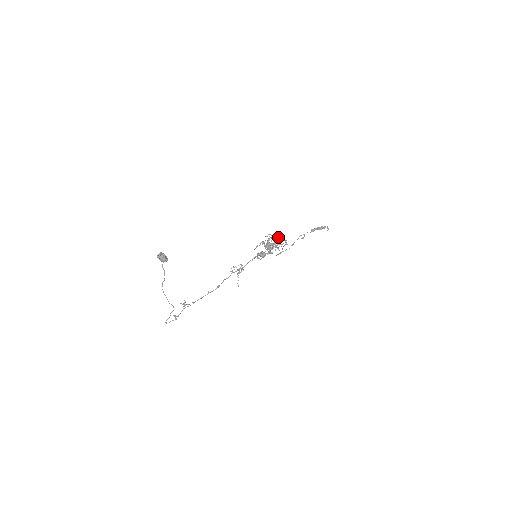
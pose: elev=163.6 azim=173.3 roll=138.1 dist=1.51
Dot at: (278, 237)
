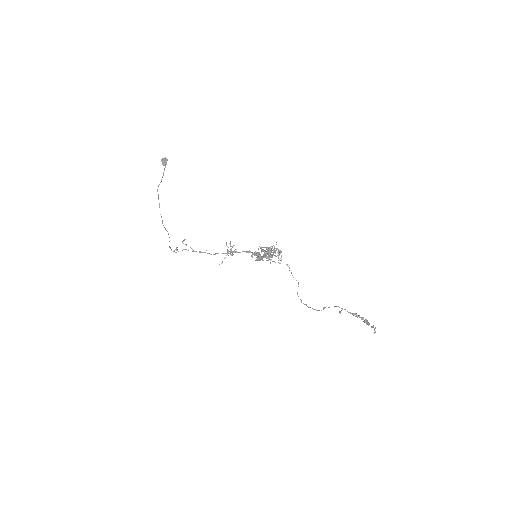
Dot at: (280, 252)
